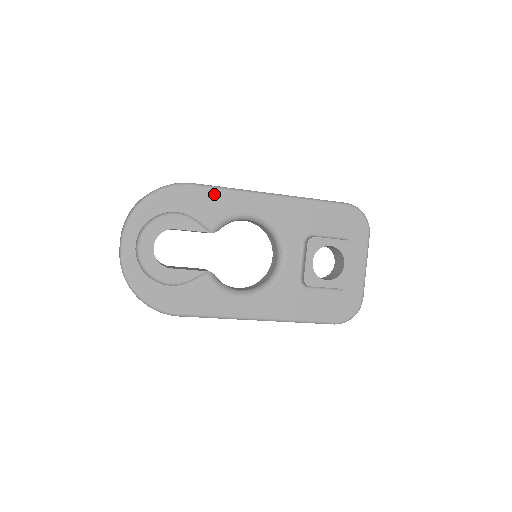
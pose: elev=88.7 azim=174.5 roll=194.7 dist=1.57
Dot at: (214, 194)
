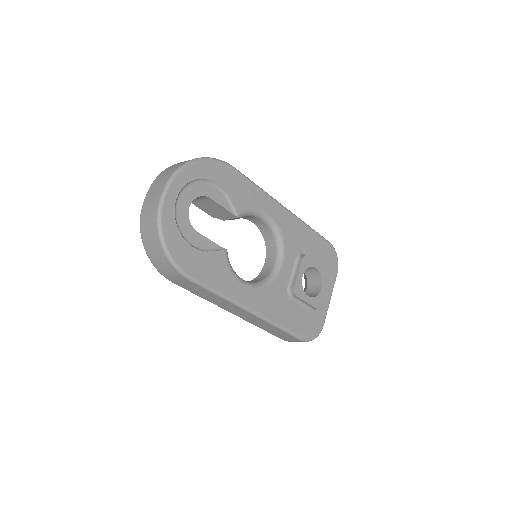
Dot at: (248, 185)
